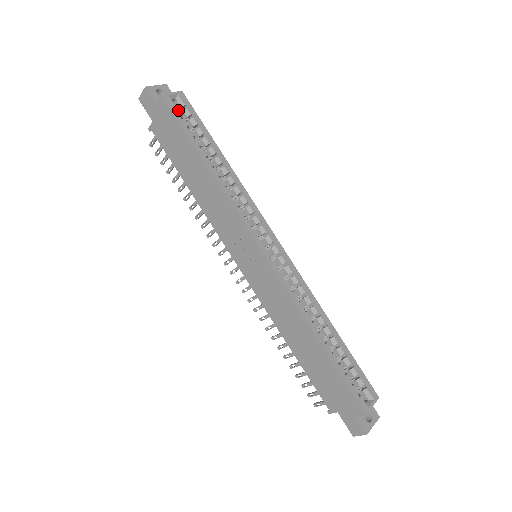
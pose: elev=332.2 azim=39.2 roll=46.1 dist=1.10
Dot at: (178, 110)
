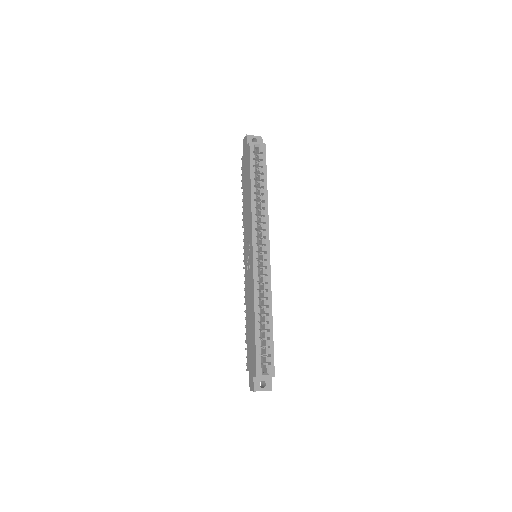
Dot at: (258, 154)
